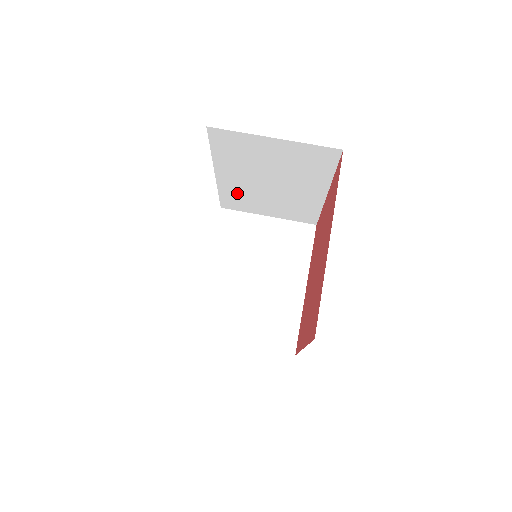
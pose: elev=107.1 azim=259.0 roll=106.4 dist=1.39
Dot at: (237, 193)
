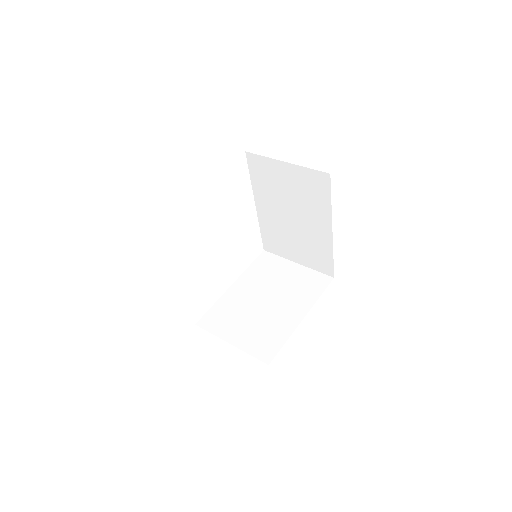
Dot at: (272, 230)
